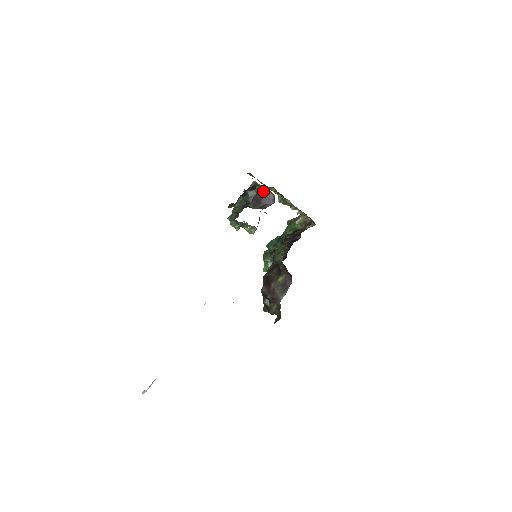
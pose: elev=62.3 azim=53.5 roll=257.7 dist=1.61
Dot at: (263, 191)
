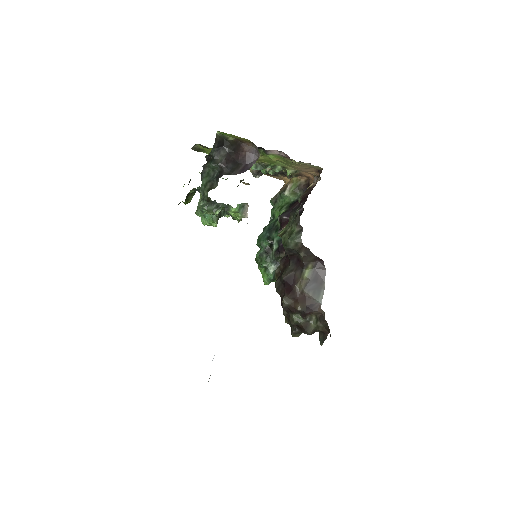
Dot at: (235, 146)
